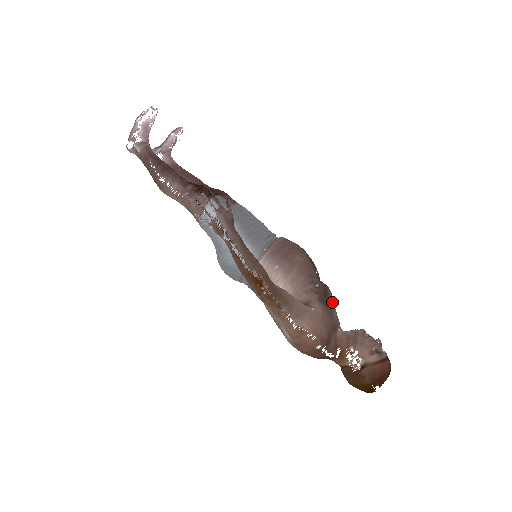
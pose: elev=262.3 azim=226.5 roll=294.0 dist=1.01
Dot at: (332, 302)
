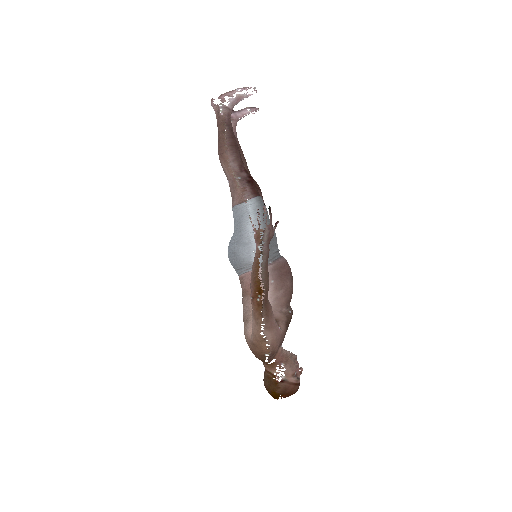
Dot at: occluded
